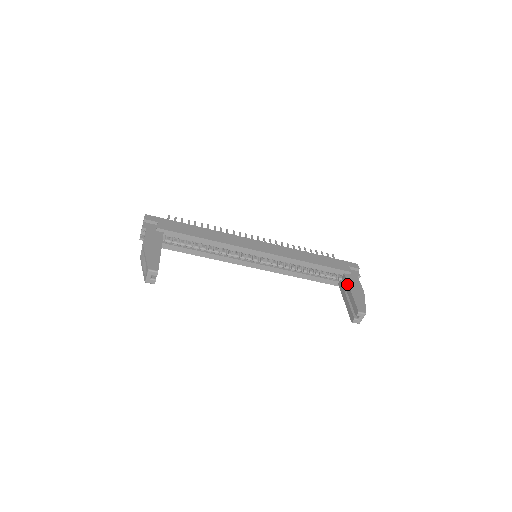
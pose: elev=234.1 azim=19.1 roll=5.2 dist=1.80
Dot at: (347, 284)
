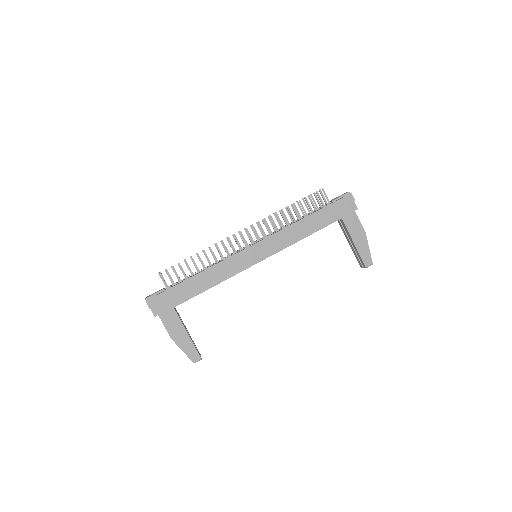
Dot at: (348, 233)
